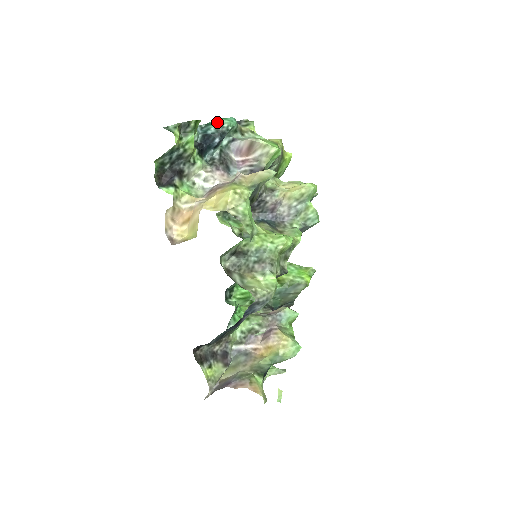
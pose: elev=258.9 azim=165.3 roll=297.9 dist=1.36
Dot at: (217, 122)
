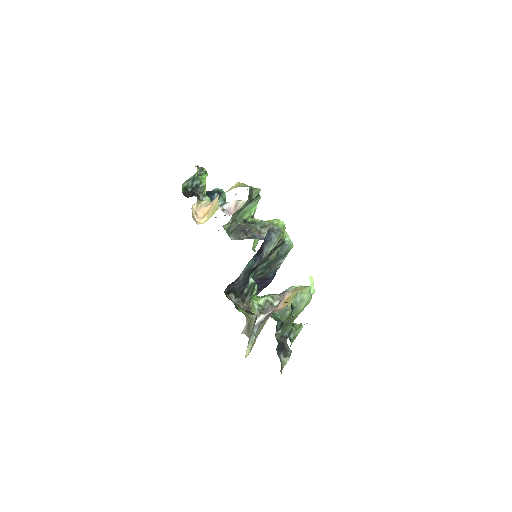
Dot at: (214, 189)
